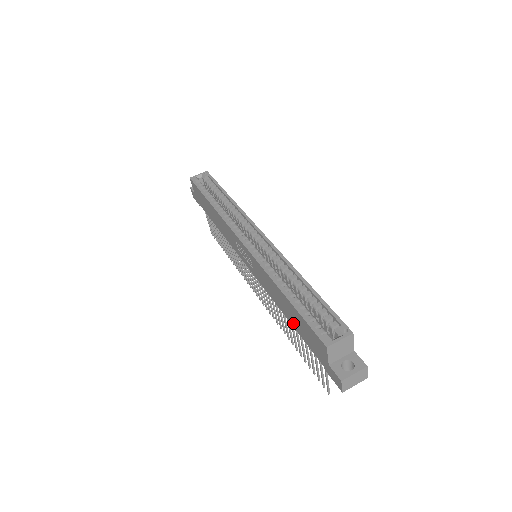
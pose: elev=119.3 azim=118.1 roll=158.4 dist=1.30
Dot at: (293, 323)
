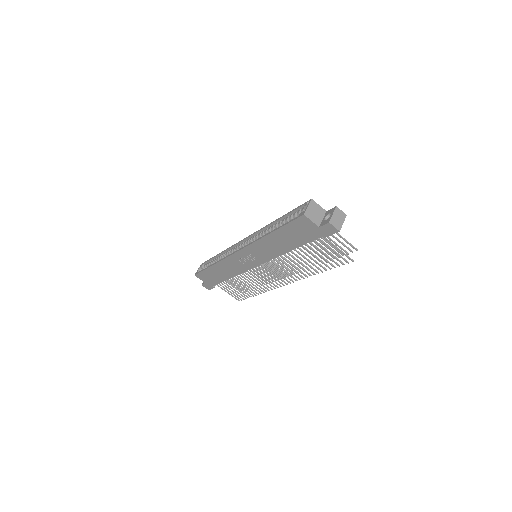
Dot at: (294, 245)
